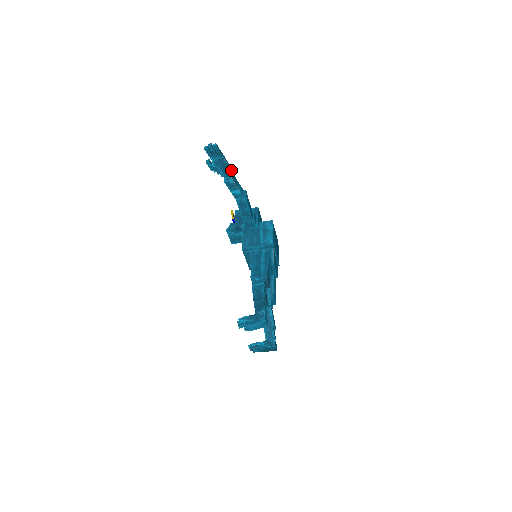
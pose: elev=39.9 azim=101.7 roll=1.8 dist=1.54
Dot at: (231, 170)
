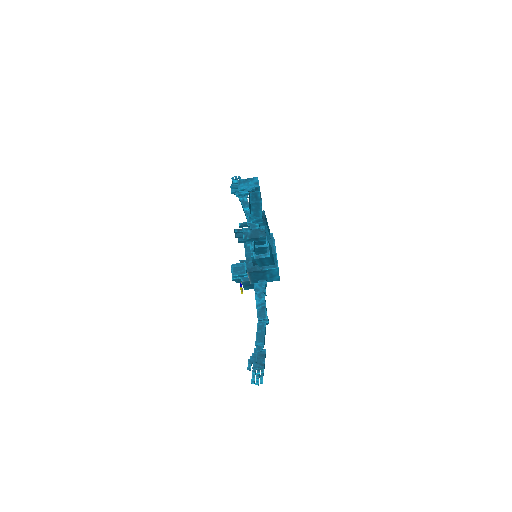
Dot at: occluded
